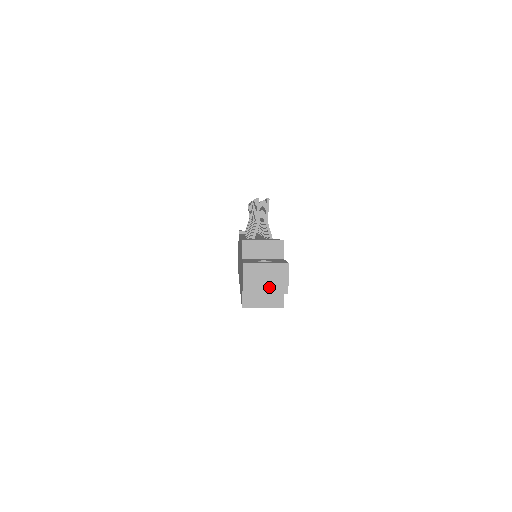
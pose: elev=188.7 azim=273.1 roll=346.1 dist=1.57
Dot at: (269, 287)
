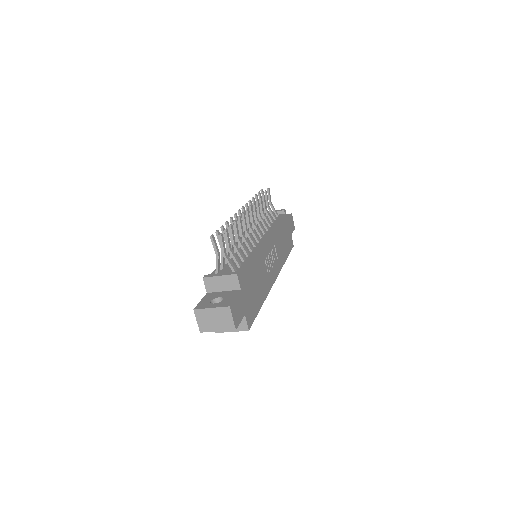
Dot at: (219, 326)
